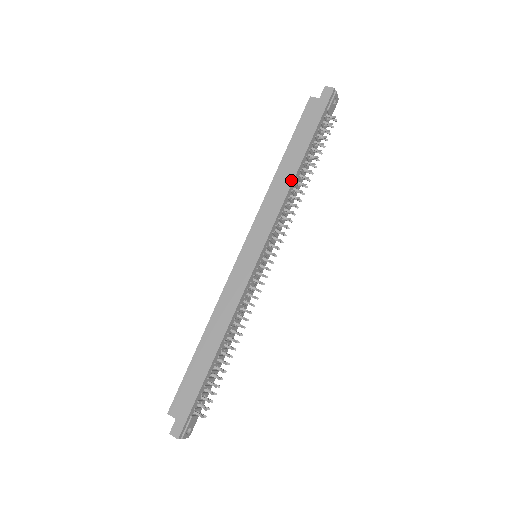
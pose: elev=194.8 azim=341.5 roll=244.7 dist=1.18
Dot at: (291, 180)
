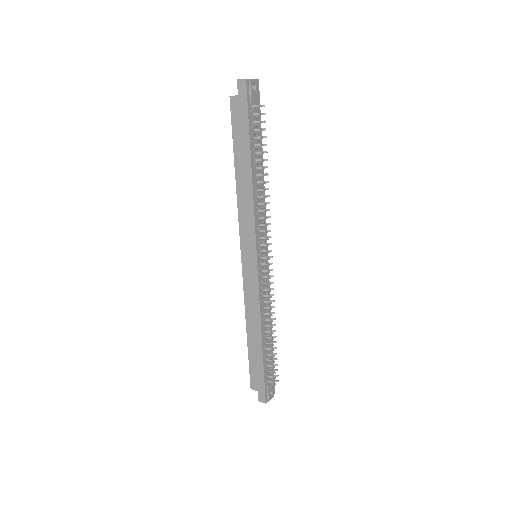
Dot at: (251, 186)
